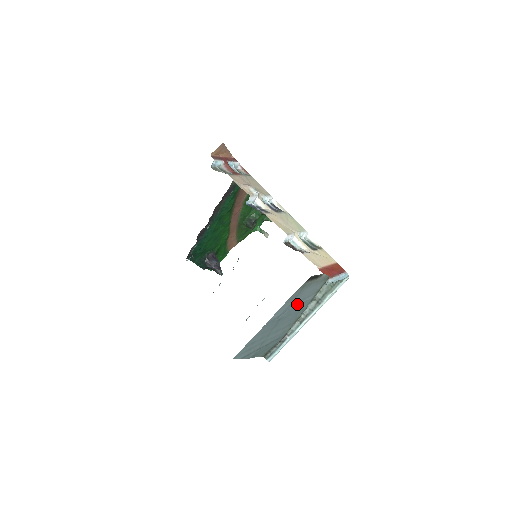
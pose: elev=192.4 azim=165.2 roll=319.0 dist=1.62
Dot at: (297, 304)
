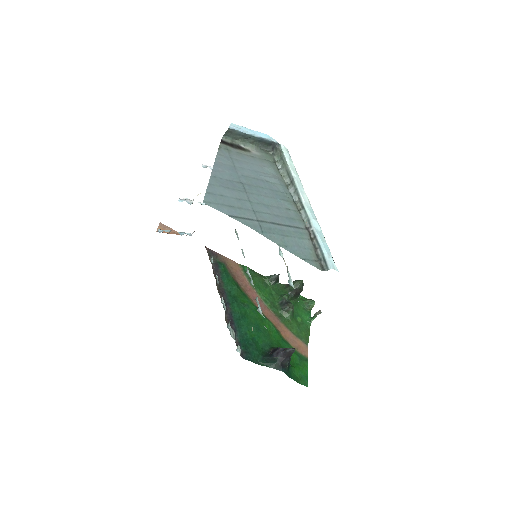
Dot at: (253, 176)
